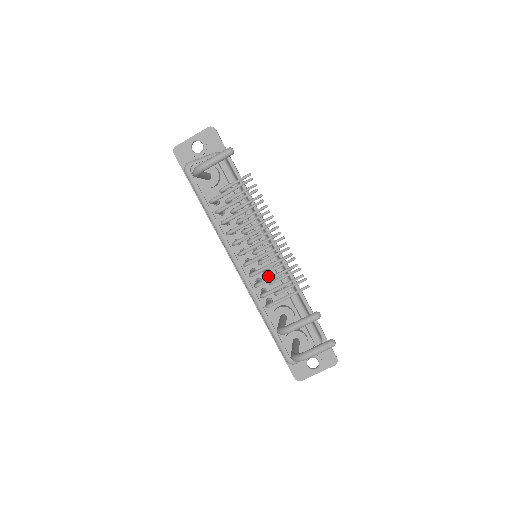
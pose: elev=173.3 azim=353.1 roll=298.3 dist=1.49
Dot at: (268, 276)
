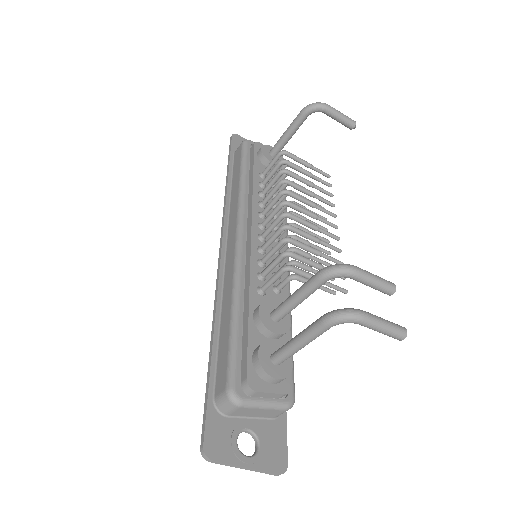
Dot at: (276, 268)
